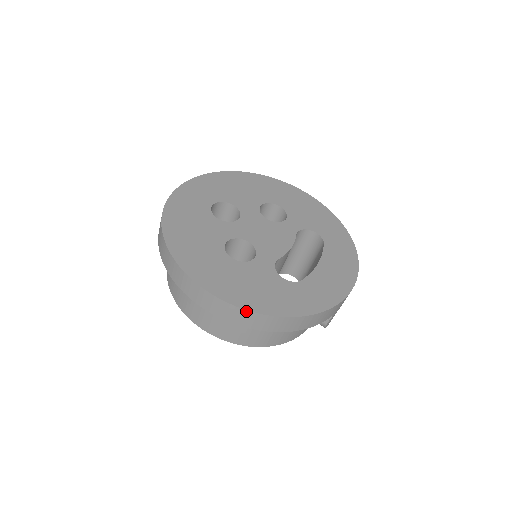
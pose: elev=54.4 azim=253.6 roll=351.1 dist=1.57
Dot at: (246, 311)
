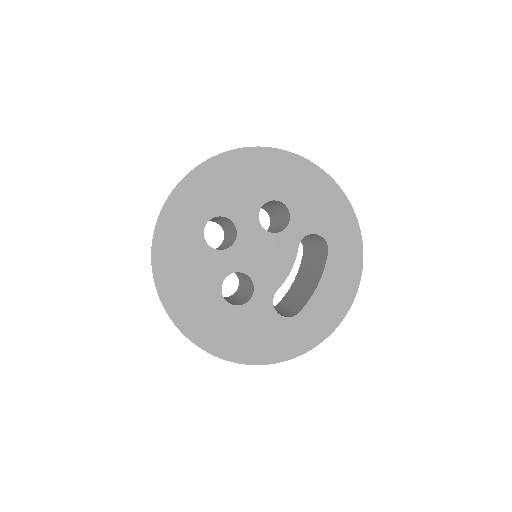
Dot at: occluded
